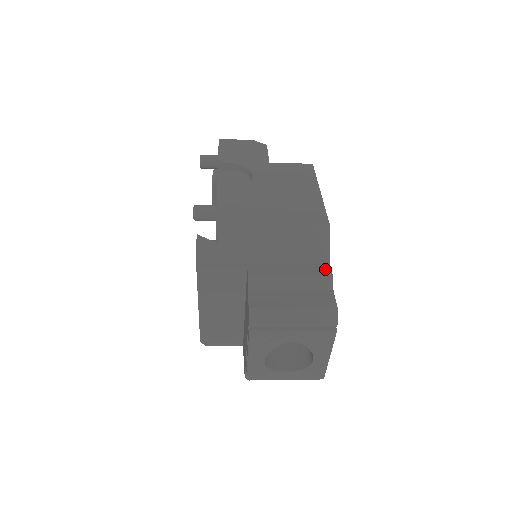
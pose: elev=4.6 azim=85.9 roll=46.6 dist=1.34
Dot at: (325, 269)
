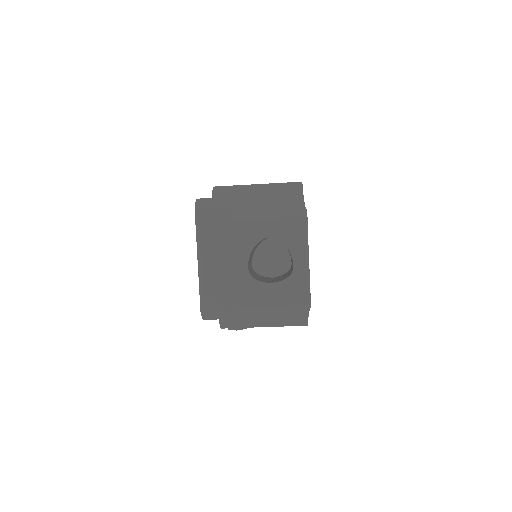
Dot at: occluded
